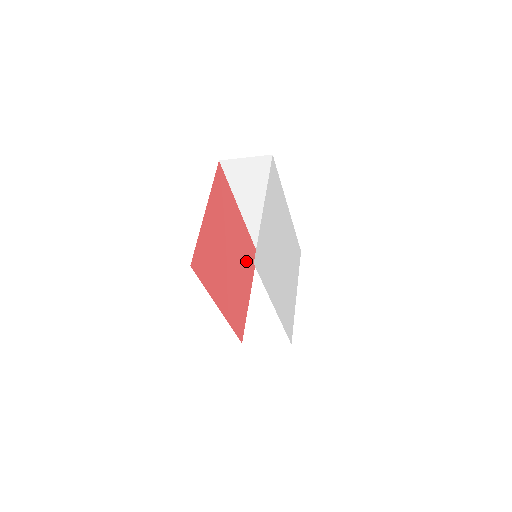
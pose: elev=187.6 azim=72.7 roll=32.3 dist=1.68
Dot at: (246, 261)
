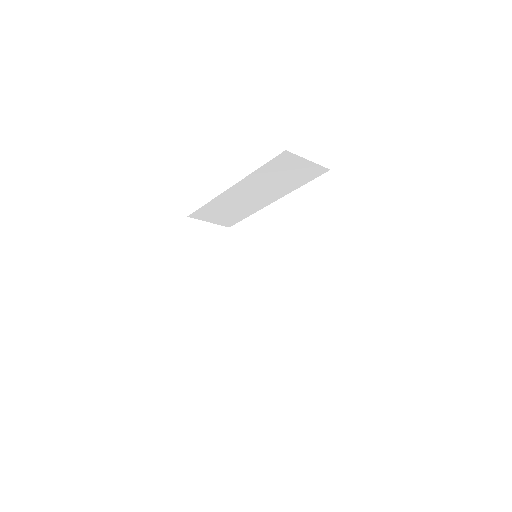
Dot at: occluded
